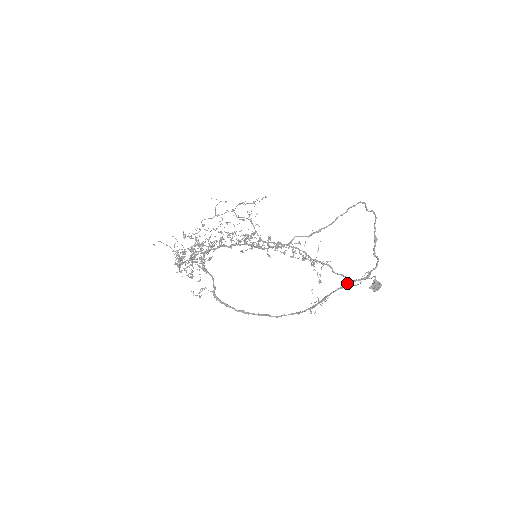
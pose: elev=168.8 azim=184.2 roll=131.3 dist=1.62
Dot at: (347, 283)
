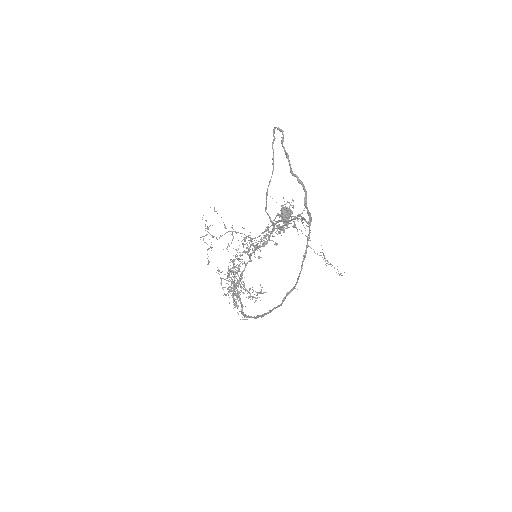
Dot at: occluded
